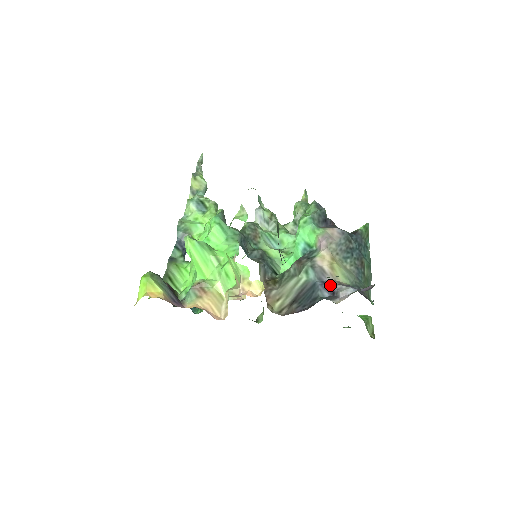
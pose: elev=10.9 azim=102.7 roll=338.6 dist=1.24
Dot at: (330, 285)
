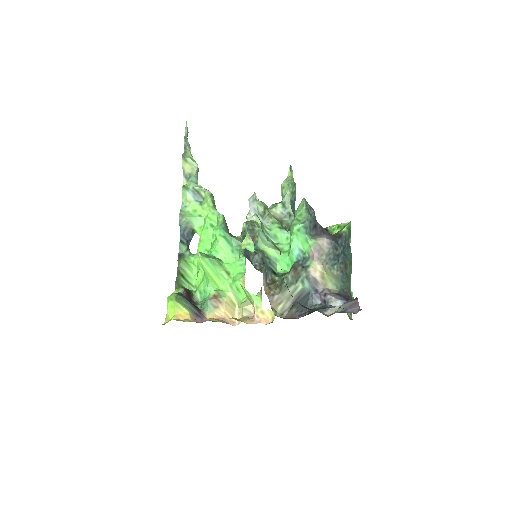
Dot at: (322, 294)
